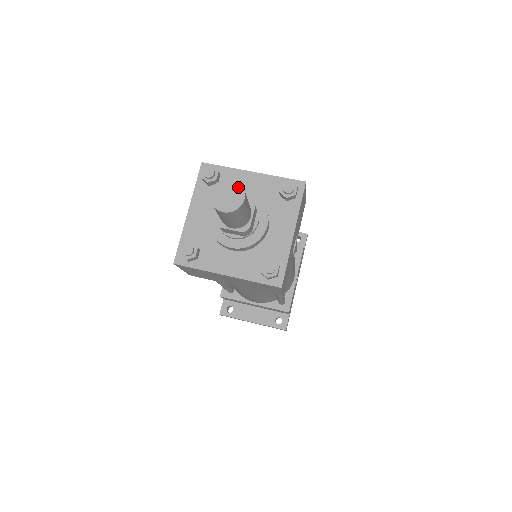
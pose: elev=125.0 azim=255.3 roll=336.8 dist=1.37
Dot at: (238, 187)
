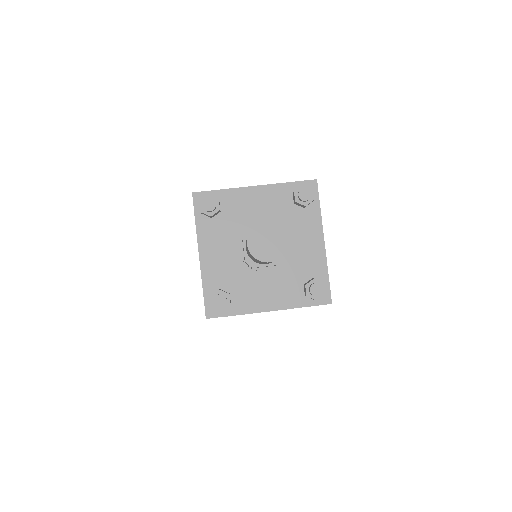
Dot at: (276, 228)
